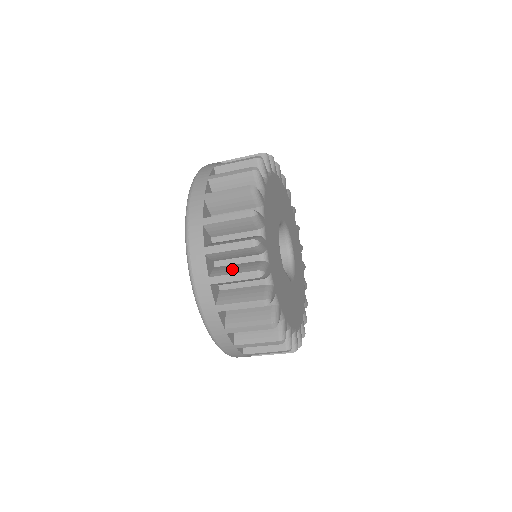
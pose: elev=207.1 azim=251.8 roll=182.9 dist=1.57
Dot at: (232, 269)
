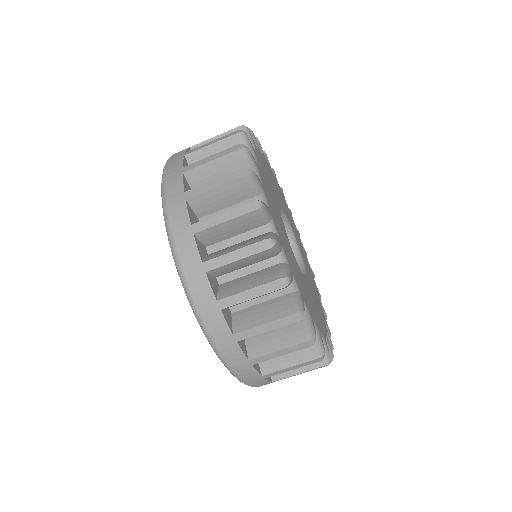
Dot at: occluded
